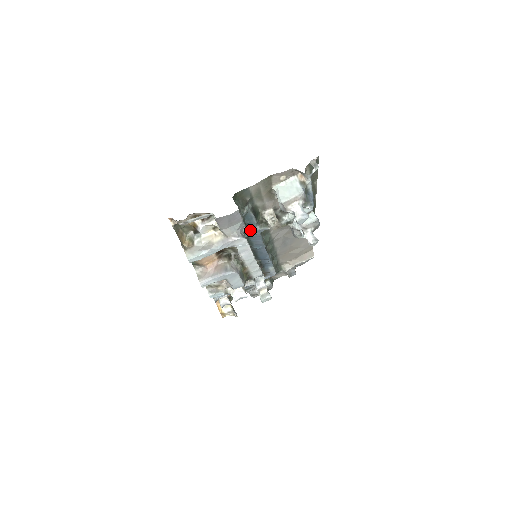
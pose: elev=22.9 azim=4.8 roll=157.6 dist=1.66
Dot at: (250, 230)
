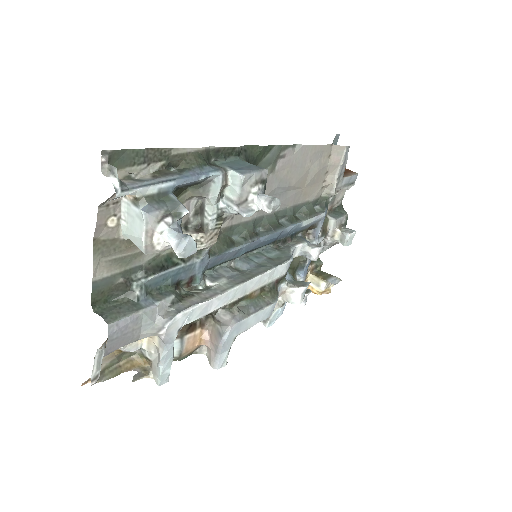
Dot at: (193, 272)
